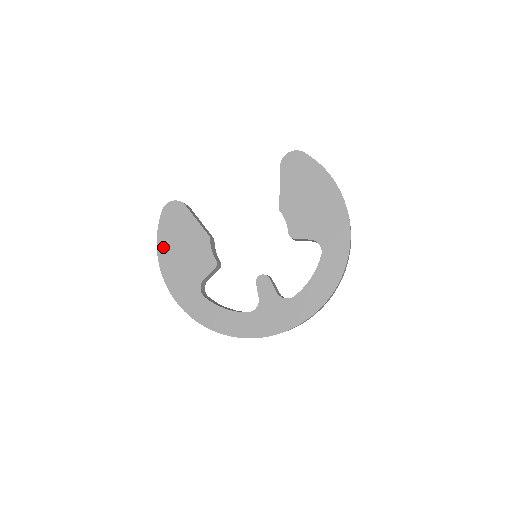
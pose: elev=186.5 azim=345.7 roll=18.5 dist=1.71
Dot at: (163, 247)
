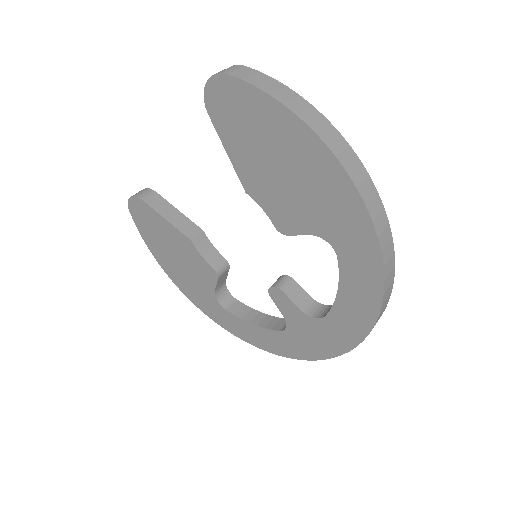
Dot at: (157, 255)
